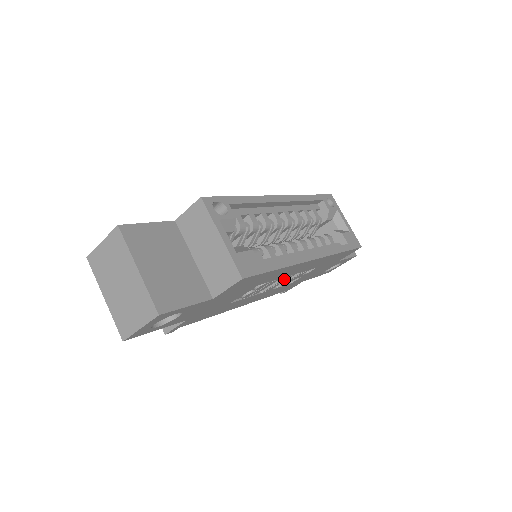
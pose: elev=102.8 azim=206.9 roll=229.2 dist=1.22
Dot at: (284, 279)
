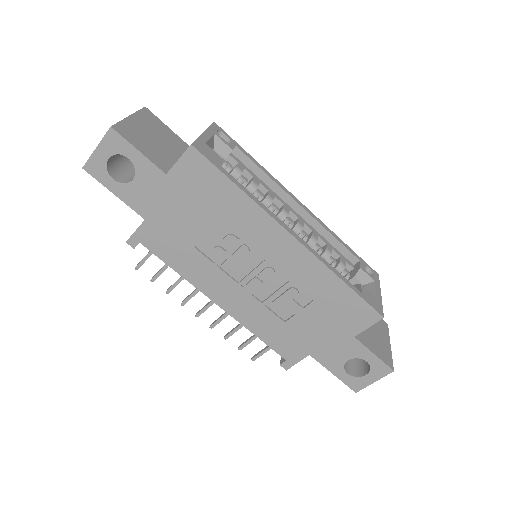
Dot at: (263, 269)
